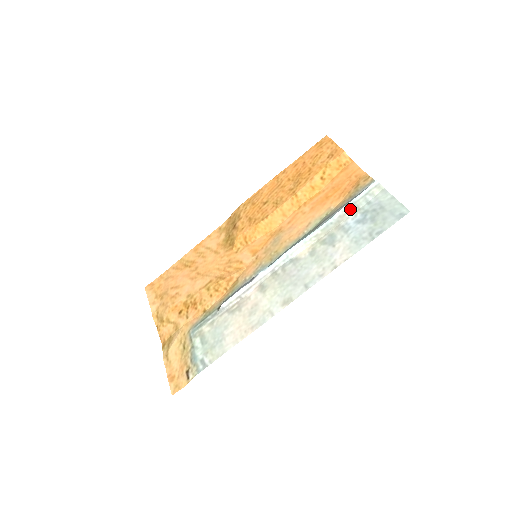
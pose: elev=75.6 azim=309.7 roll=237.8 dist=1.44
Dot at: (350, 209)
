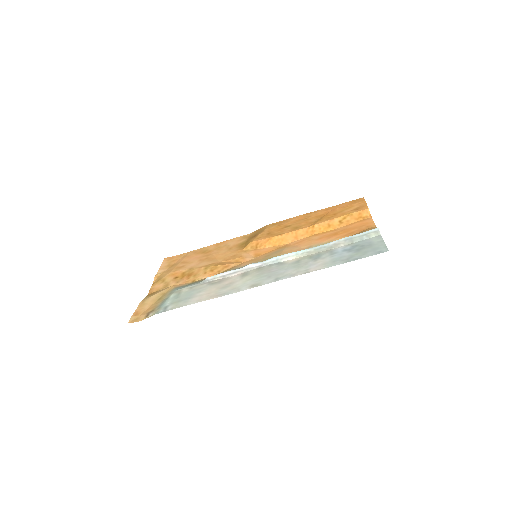
Dot at: (345, 241)
